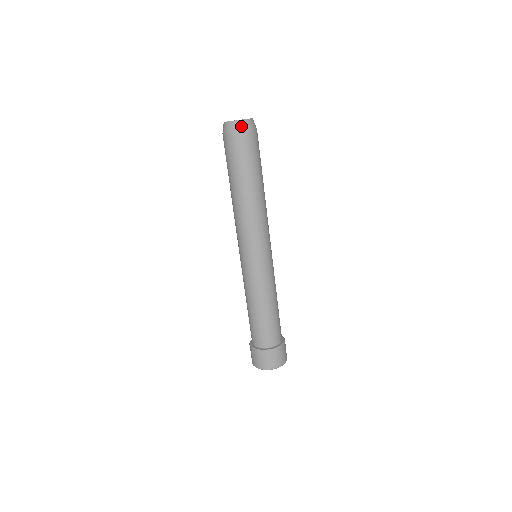
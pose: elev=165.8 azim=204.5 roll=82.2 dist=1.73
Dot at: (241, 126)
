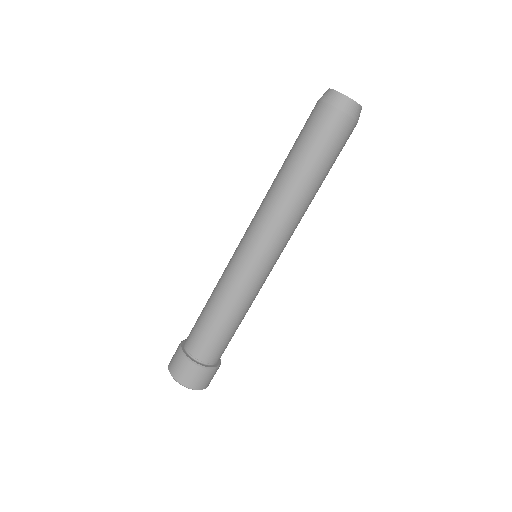
Dot at: (331, 97)
